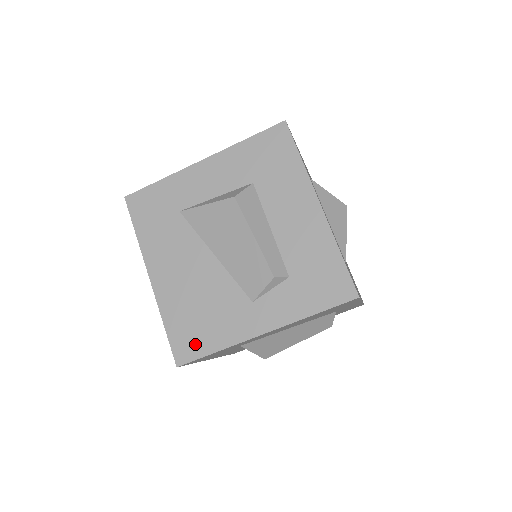
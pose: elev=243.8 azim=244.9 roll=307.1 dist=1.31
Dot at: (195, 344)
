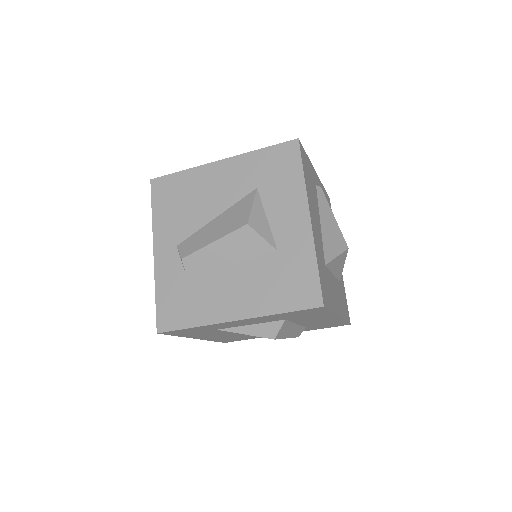
Dot at: (237, 340)
